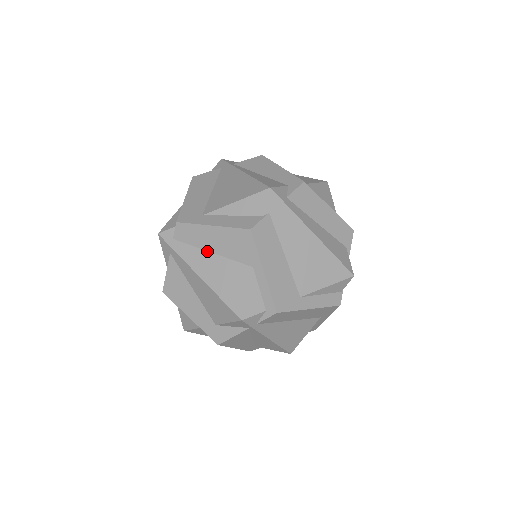
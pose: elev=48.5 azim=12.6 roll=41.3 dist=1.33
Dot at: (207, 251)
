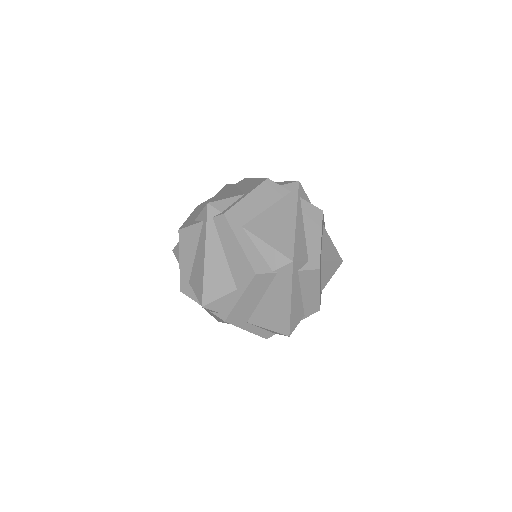
Dot at: (223, 249)
